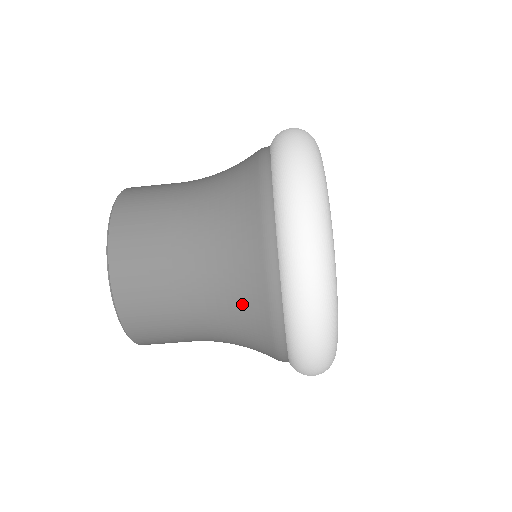
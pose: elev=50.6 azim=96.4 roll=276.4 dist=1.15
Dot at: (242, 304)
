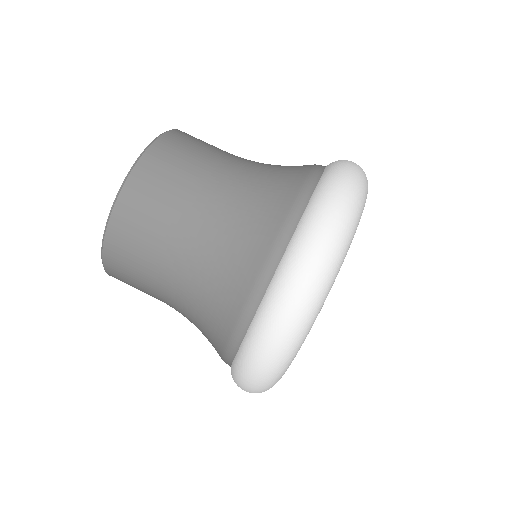
Dot at: (237, 252)
